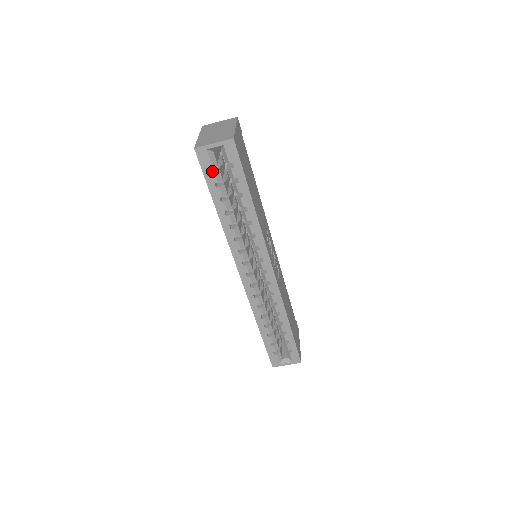
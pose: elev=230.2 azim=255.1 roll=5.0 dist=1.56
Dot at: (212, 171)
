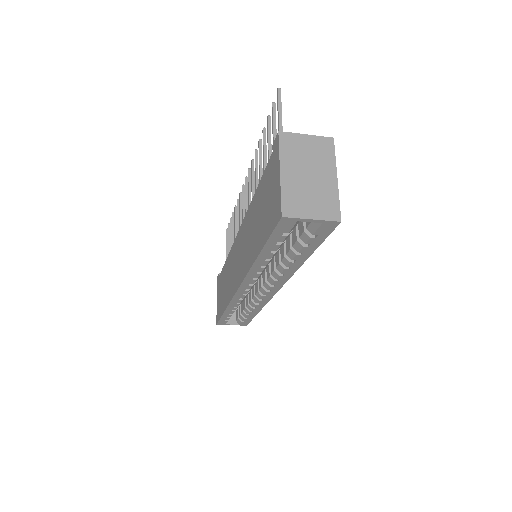
Dot at: occluded
